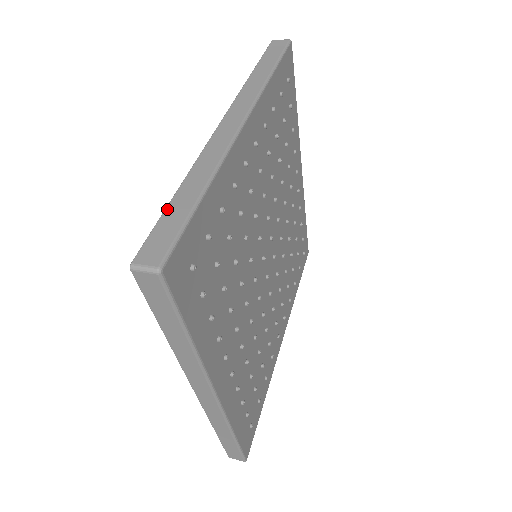
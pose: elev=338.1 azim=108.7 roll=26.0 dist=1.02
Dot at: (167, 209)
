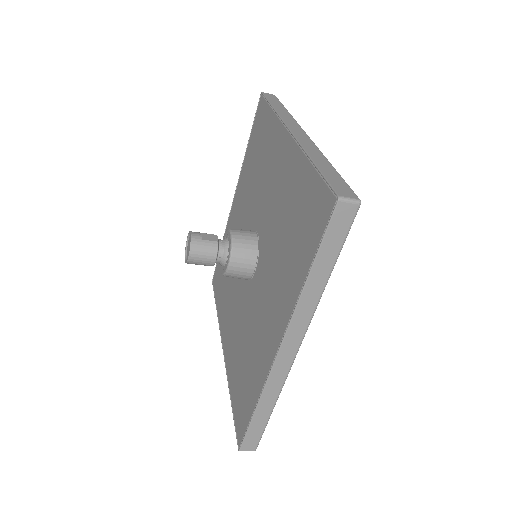
Dot at: (321, 170)
